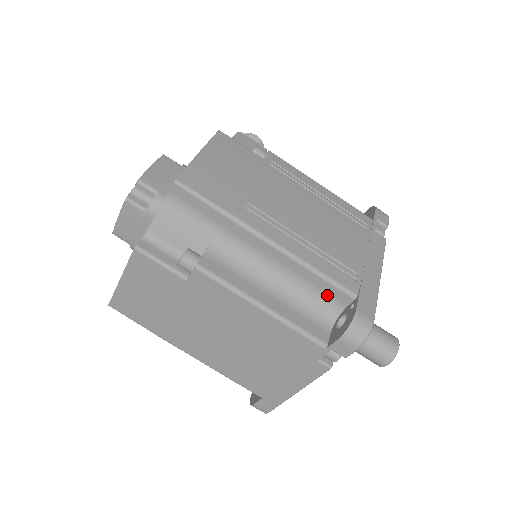
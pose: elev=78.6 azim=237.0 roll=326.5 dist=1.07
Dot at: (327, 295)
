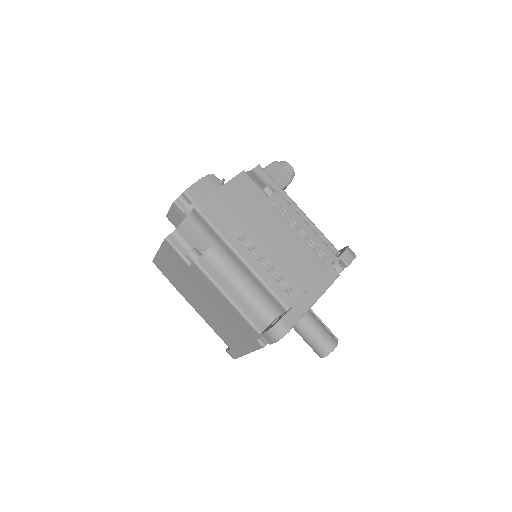
Dot at: (272, 302)
